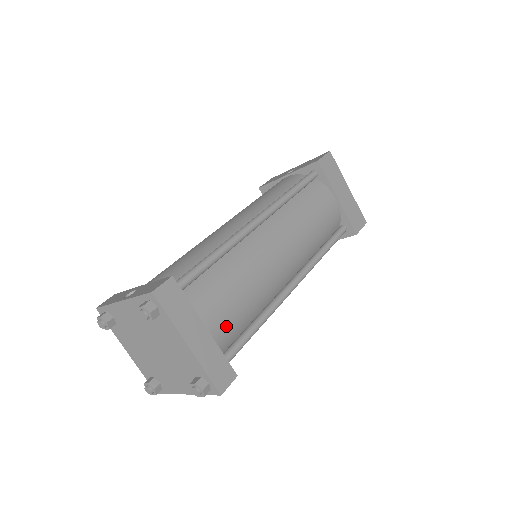
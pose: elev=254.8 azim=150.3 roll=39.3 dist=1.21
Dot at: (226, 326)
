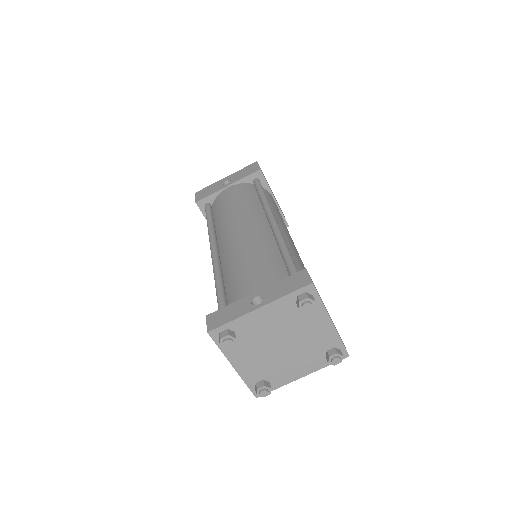
Dot at: occluded
